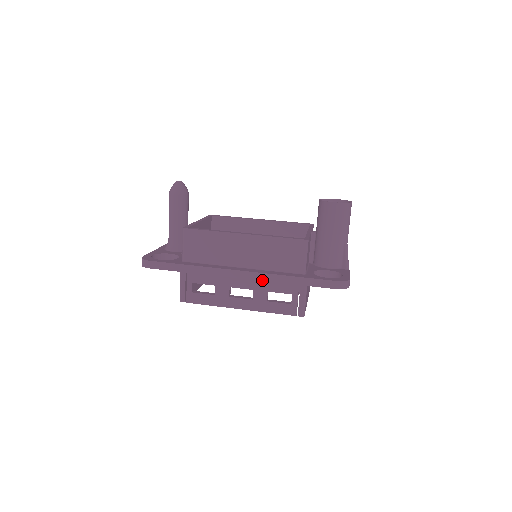
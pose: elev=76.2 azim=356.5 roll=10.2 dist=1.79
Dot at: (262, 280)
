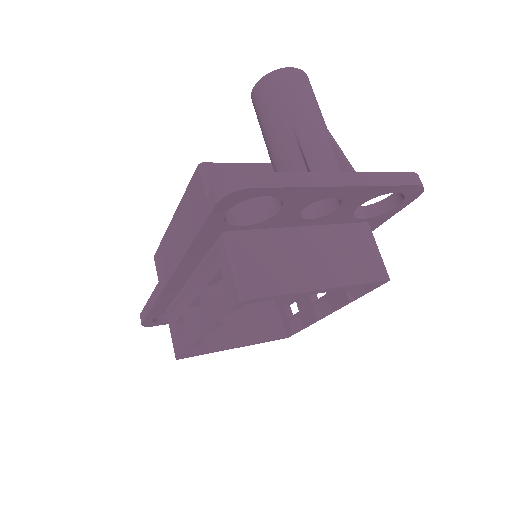
Dot at: (177, 266)
